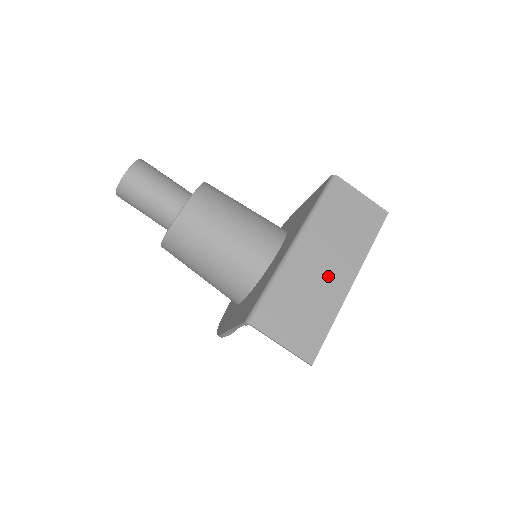
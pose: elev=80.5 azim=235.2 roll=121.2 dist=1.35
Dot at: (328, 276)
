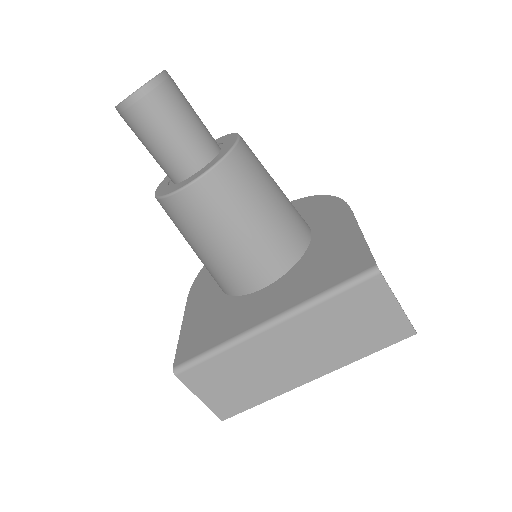
Dot at: (287, 366)
